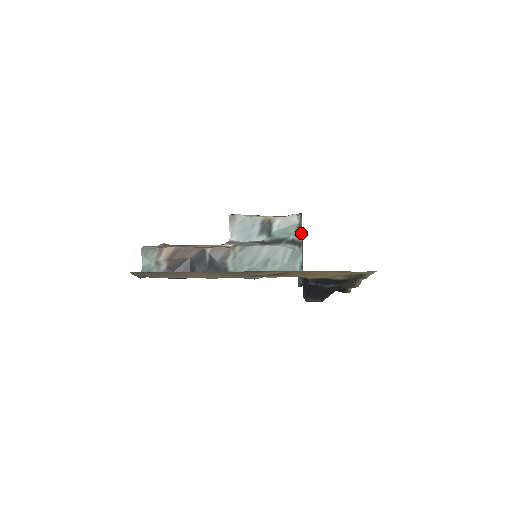
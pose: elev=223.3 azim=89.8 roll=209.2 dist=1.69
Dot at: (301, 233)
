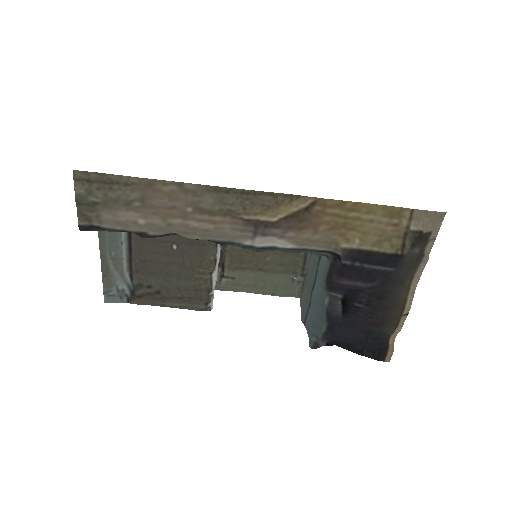
Dot at: occluded
